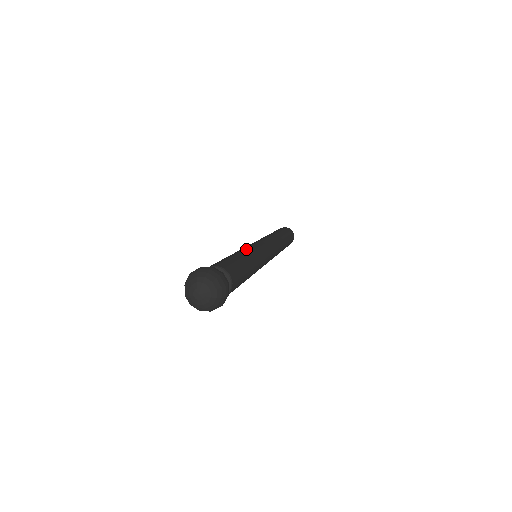
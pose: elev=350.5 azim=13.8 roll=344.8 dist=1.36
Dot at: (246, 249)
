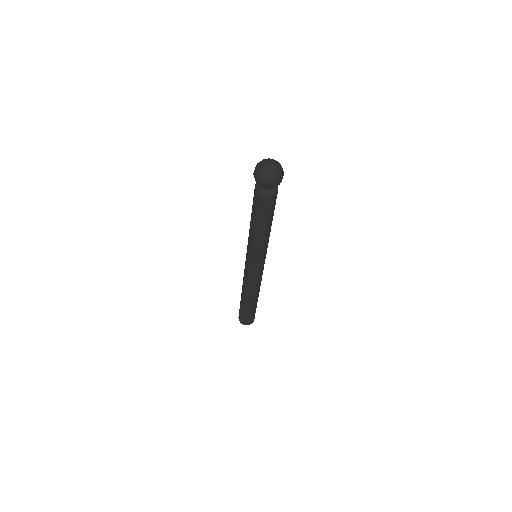
Dot at: occluded
